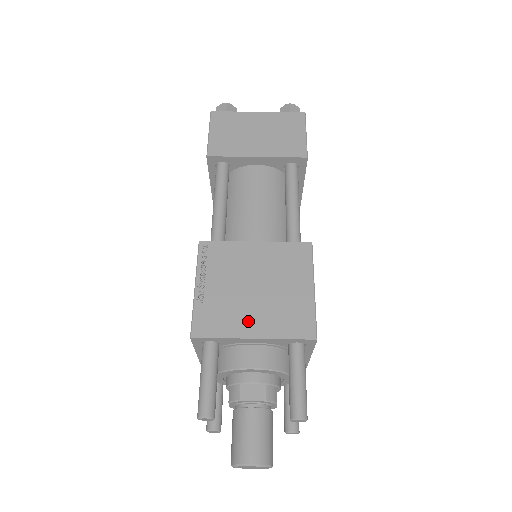
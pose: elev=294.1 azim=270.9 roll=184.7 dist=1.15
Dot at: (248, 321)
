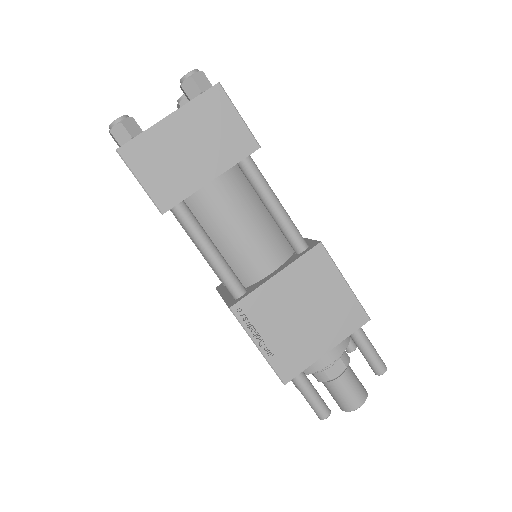
Dot at: (316, 343)
